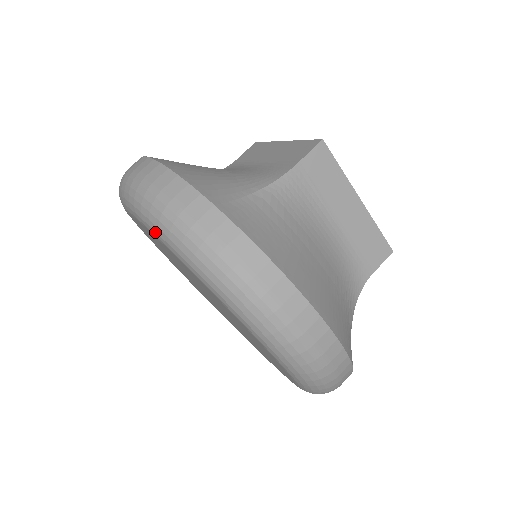
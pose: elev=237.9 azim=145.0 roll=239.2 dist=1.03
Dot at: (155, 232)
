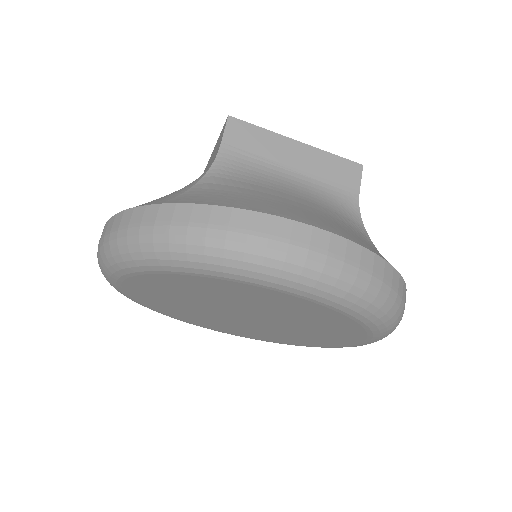
Dot at: (362, 316)
